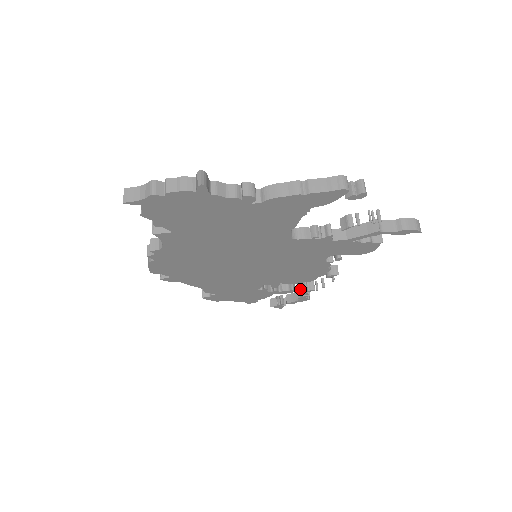
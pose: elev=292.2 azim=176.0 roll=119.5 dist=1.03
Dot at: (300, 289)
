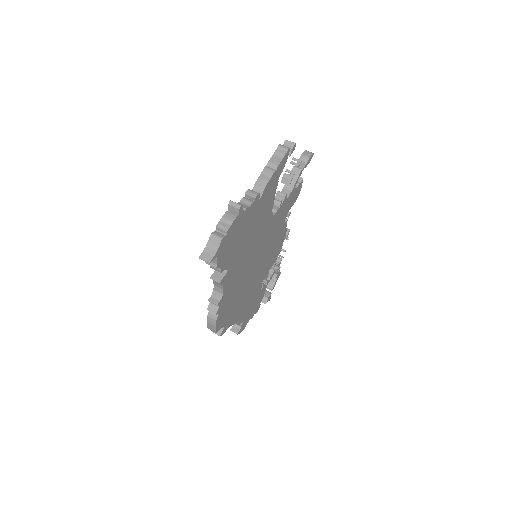
Dot at: (274, 268)
